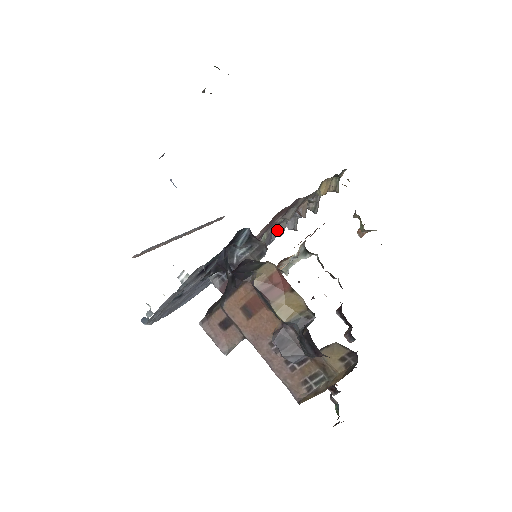
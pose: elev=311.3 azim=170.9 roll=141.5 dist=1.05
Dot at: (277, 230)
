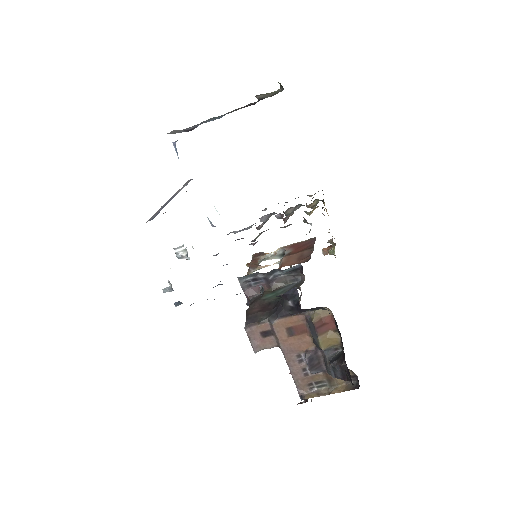
Dot at: (260, 226)
